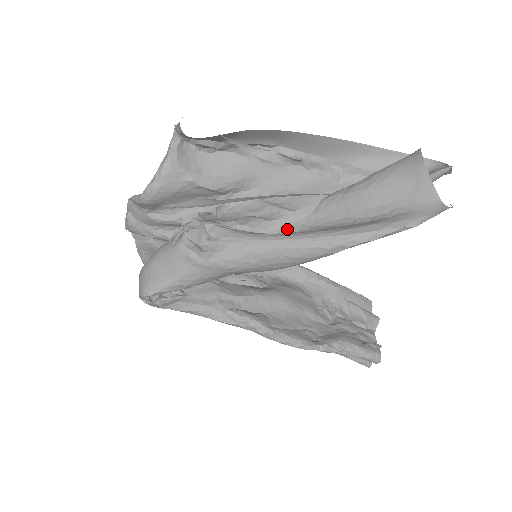
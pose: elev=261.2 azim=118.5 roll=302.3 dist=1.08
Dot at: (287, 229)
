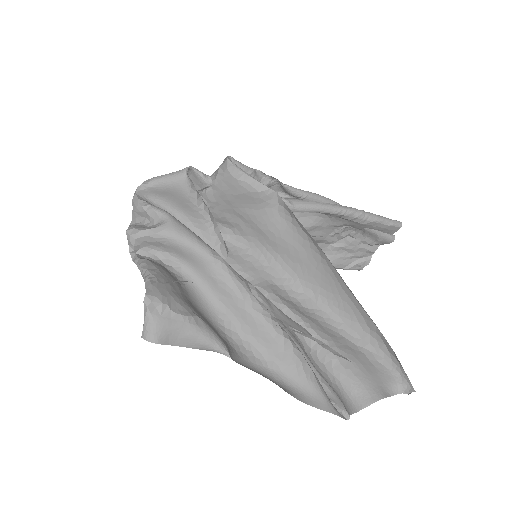
Dot at: occluded
